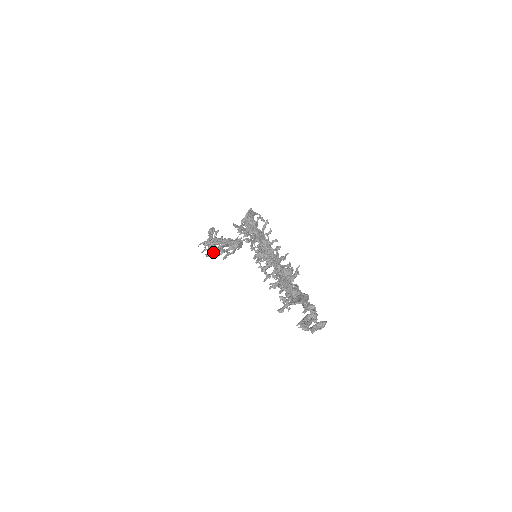
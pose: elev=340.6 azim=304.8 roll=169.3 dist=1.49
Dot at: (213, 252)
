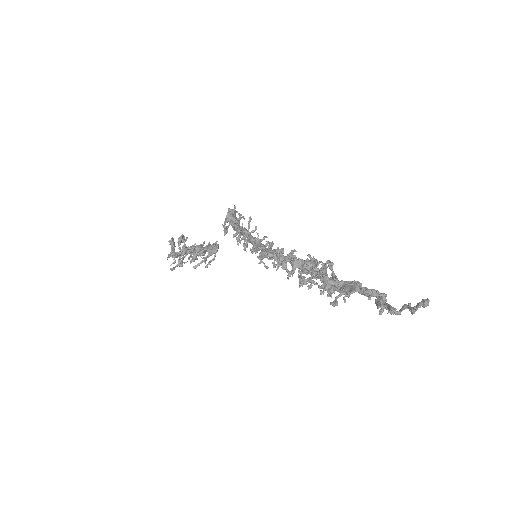
Dot at: (191, 262)
